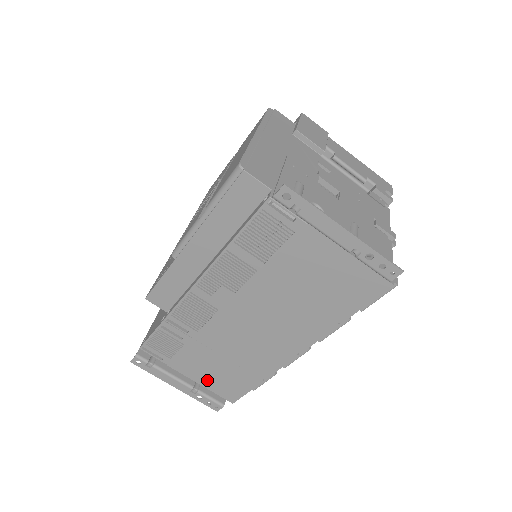
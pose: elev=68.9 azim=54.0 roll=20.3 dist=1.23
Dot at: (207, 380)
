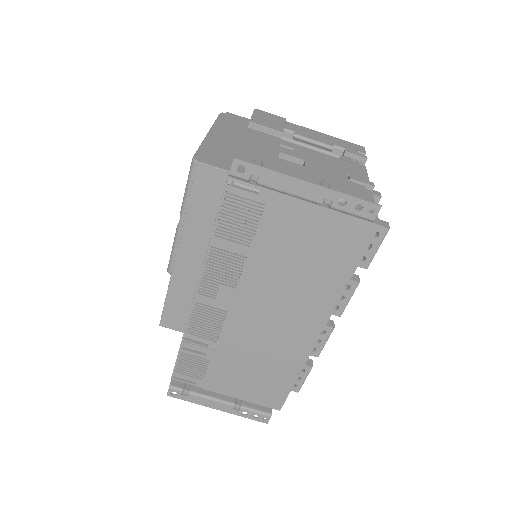
Dot at: (246, 392)
